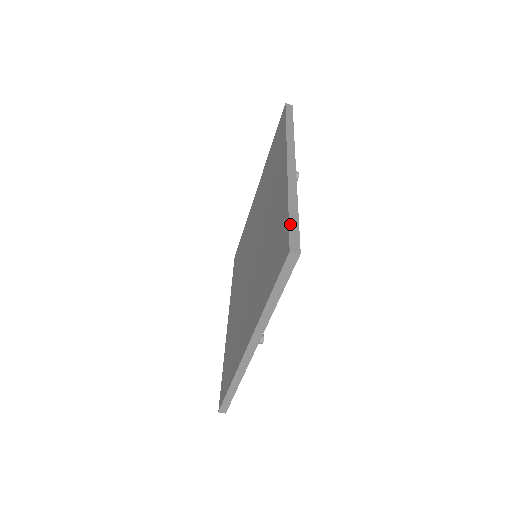
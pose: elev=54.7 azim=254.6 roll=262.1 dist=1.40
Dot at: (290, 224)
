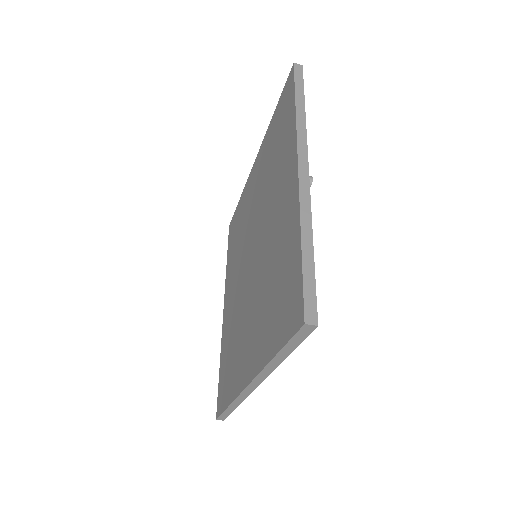
Dot at: (304, 277)
